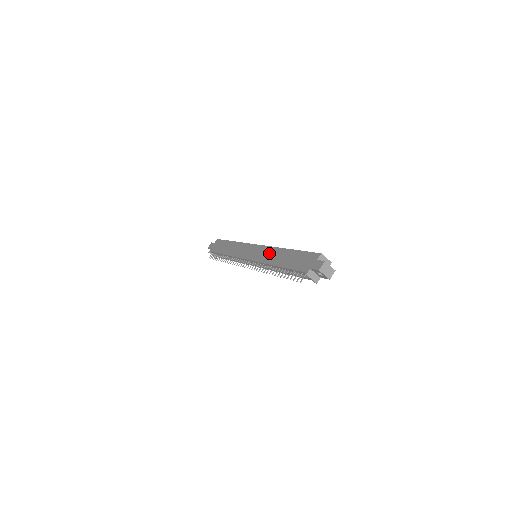
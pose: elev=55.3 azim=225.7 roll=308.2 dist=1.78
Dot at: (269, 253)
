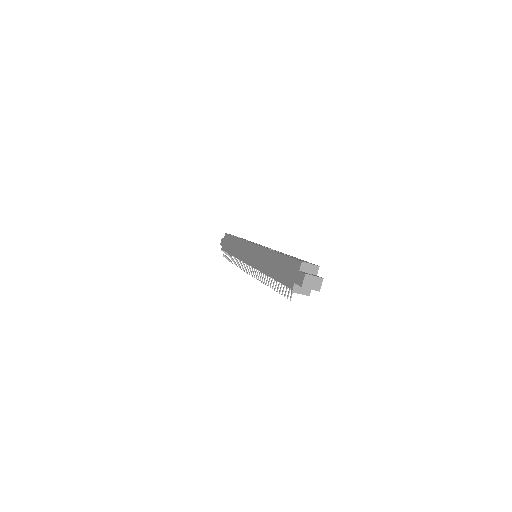
Dot at: (262, 257)
